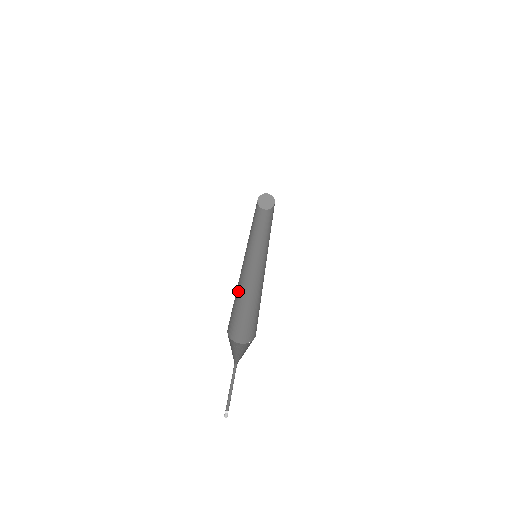
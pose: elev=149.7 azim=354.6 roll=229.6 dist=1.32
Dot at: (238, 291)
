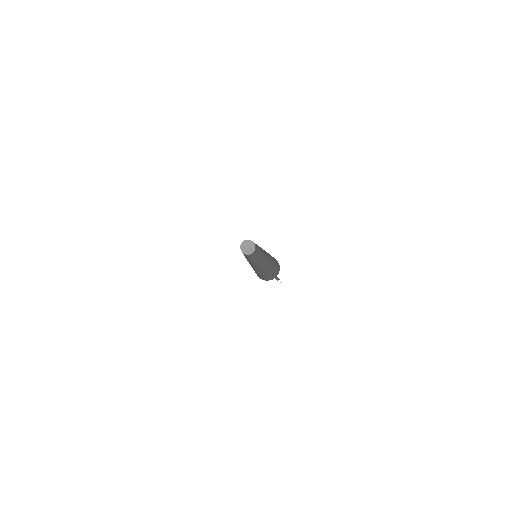
Dot at: occluded
